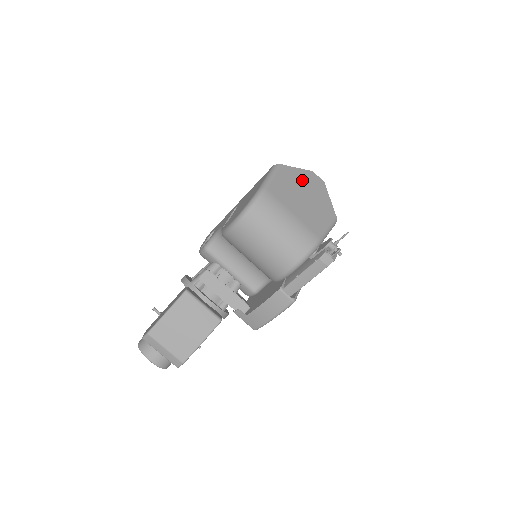
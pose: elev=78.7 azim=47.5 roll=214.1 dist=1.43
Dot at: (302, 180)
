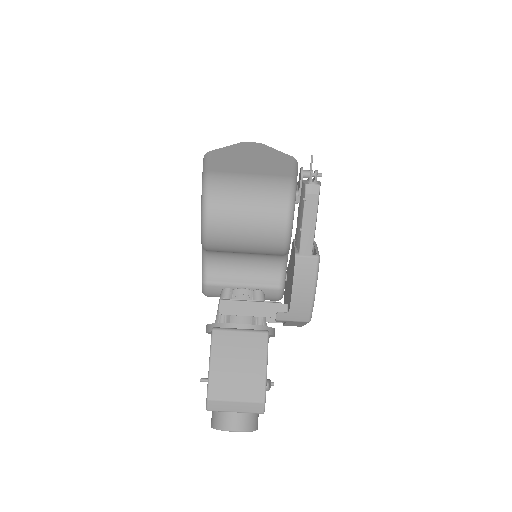
Dot at: (238, 151)
